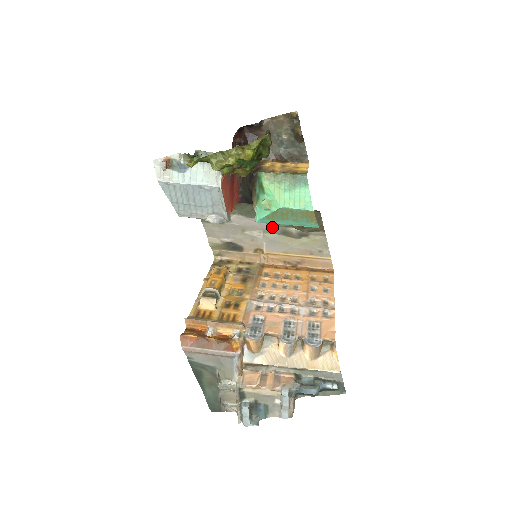
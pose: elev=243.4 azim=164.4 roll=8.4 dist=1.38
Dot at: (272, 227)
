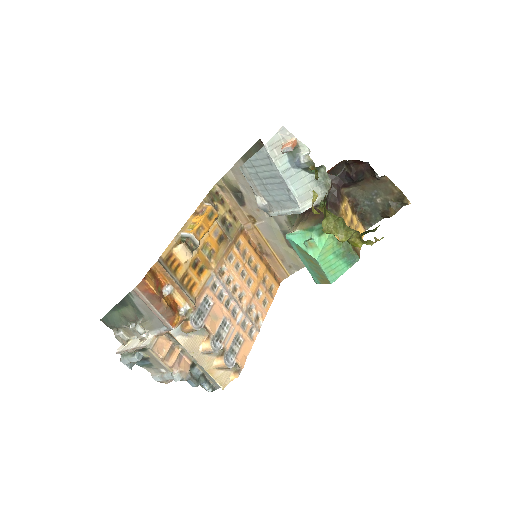
Dot at: (283, 222)
